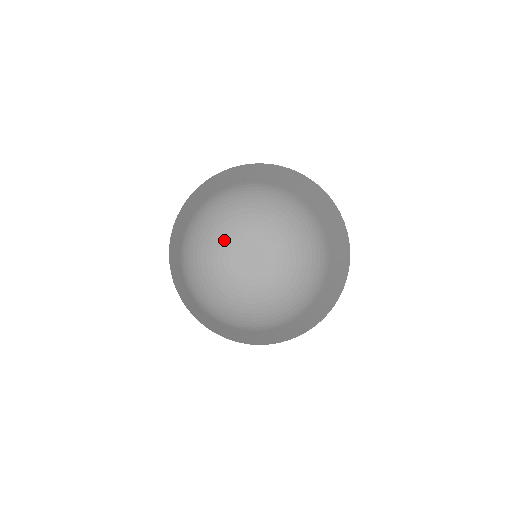
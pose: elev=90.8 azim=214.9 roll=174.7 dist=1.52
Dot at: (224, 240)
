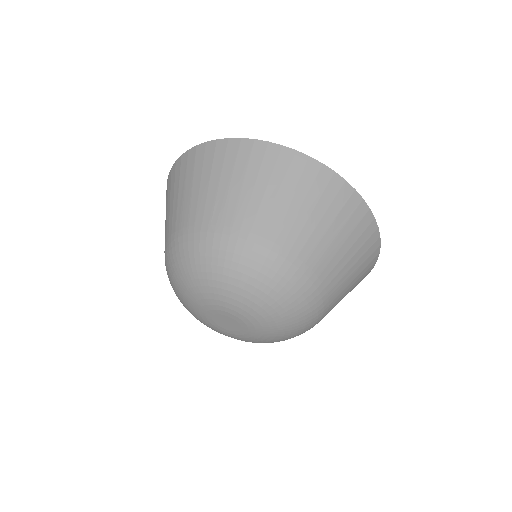
Dot at: (207, 300)
